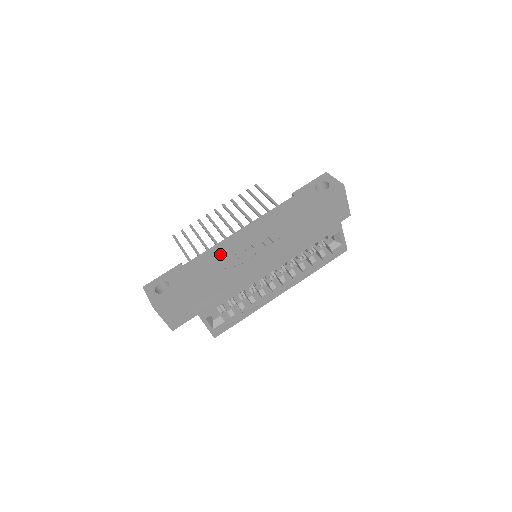
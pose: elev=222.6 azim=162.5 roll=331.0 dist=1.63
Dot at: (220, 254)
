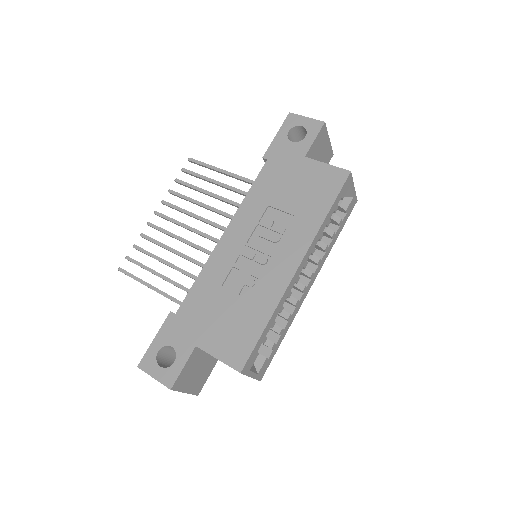
Dot at: (218, 278)
